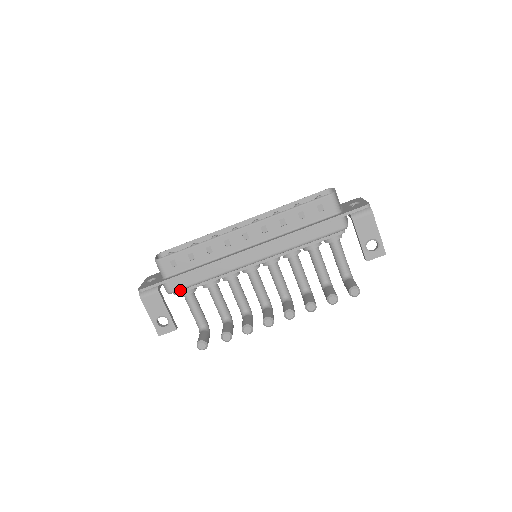
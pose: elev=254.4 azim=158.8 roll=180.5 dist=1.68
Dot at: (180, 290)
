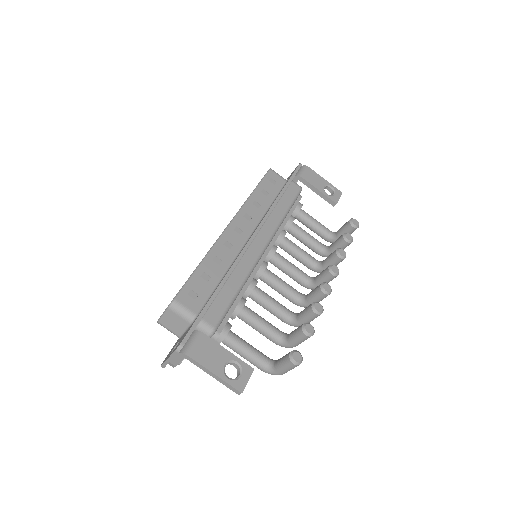
Dot at: (221, 321)
